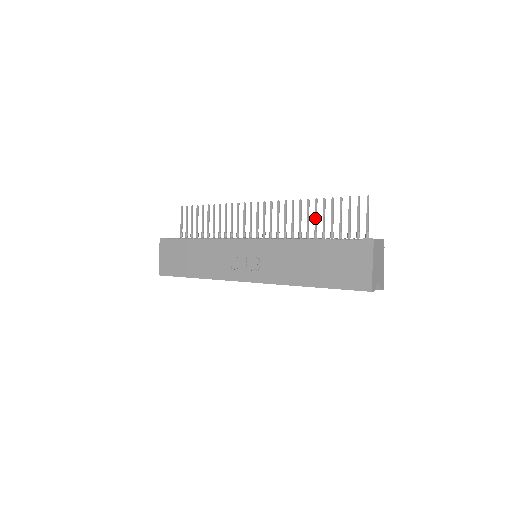
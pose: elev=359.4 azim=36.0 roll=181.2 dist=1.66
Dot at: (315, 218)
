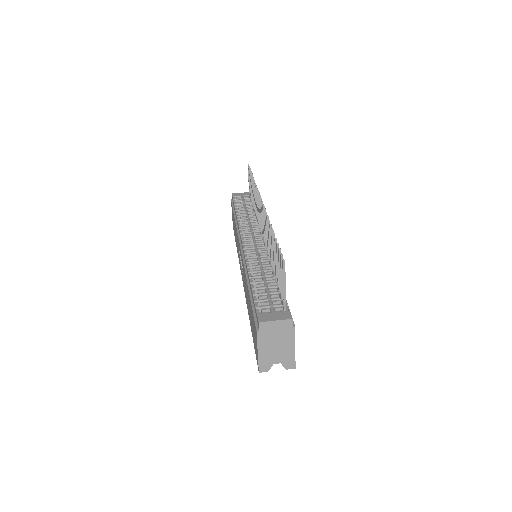
Dot at: occluded
